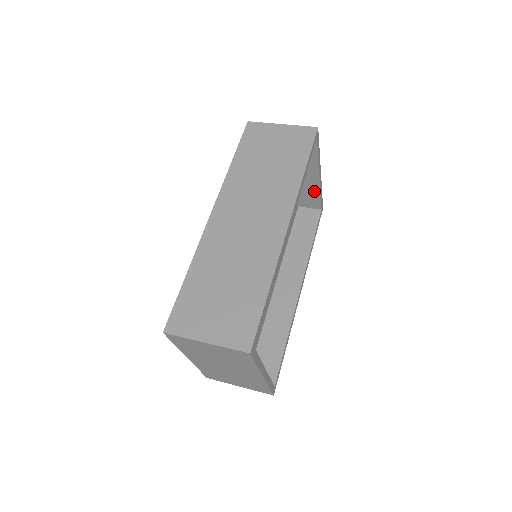
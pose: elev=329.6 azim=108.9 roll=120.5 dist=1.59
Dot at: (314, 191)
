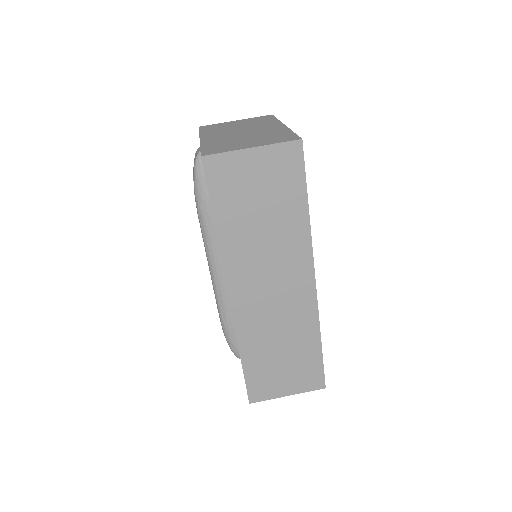
Dot at: occluded
